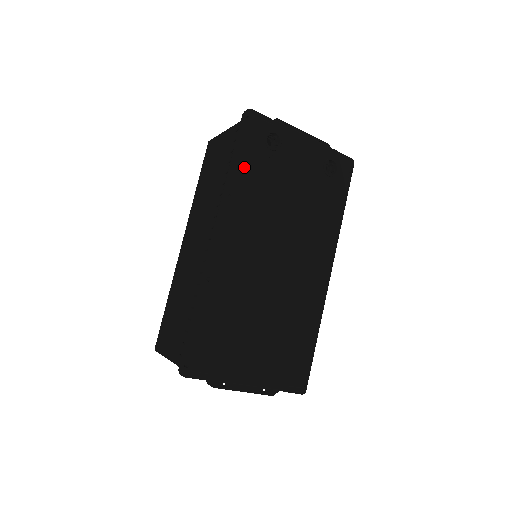
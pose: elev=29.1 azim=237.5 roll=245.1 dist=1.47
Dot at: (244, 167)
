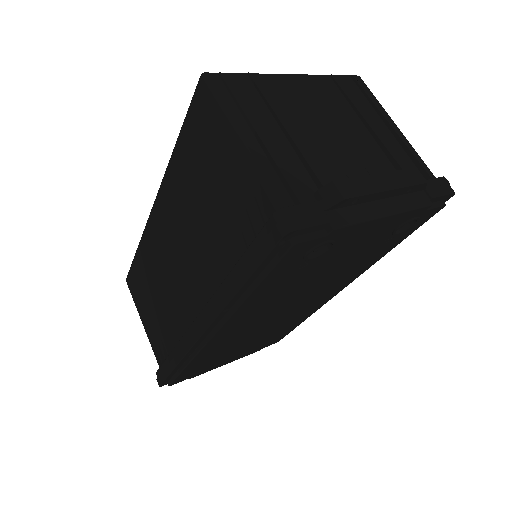
Dot at: (256, 291)
